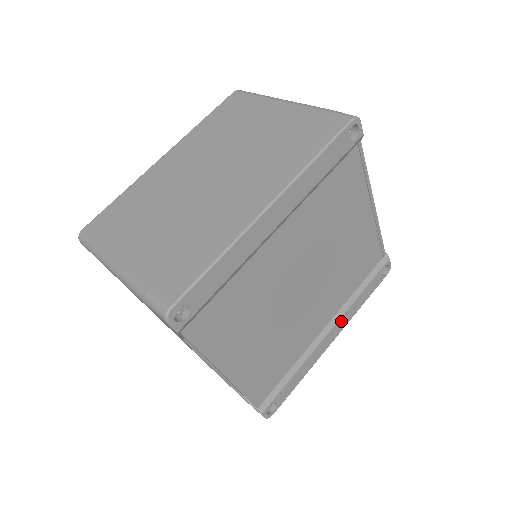
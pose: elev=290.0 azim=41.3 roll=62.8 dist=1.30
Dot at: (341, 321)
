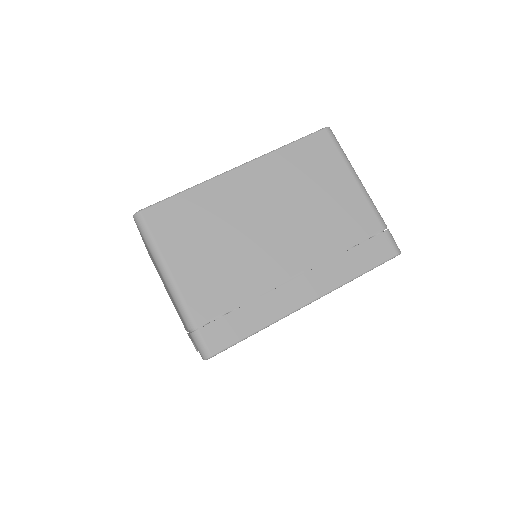
Dot at: occluded
